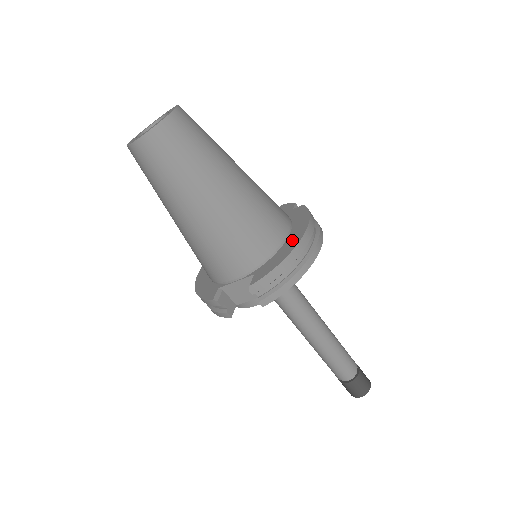
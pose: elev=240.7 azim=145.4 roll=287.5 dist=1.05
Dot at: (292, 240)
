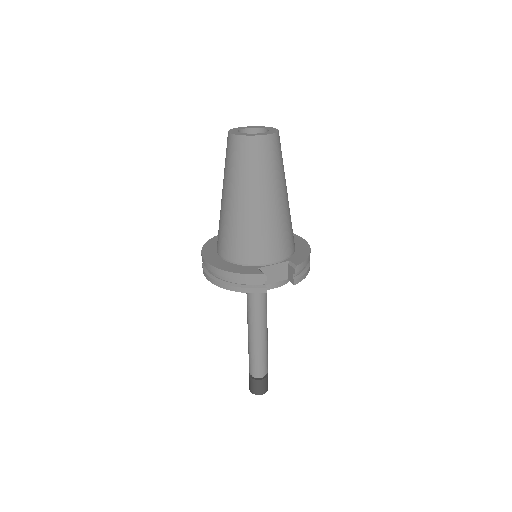
Dot at: (301, 245)
